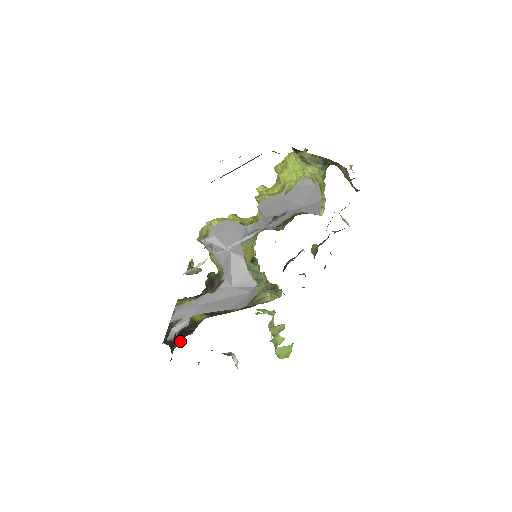
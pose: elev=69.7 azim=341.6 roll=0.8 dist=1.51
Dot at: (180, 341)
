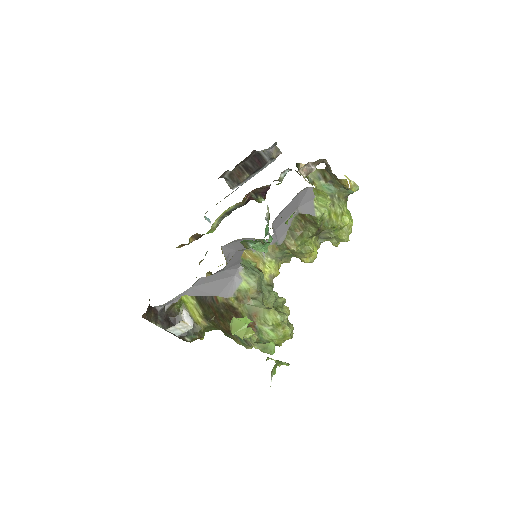
Dot at: occluded
